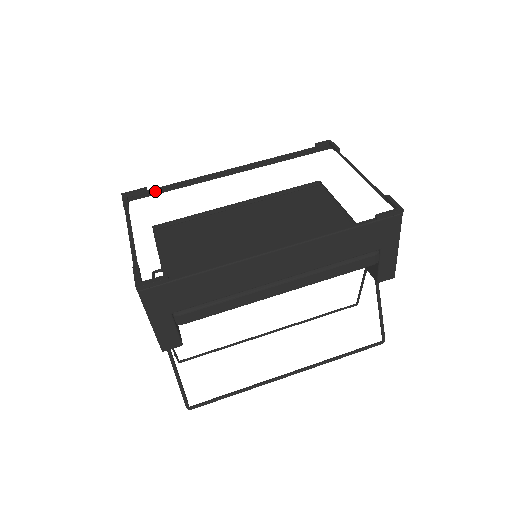
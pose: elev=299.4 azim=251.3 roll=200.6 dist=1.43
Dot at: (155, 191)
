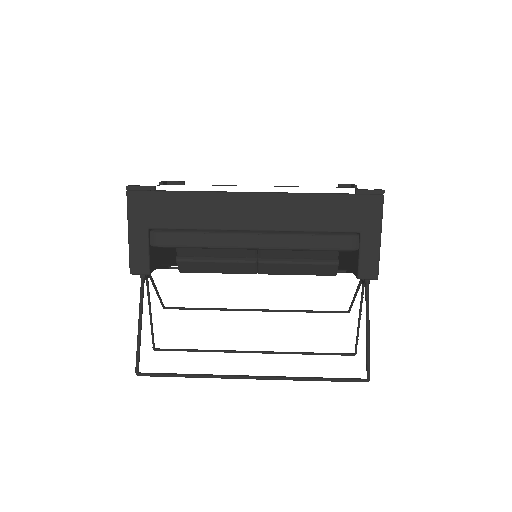
Dot at: occluded
